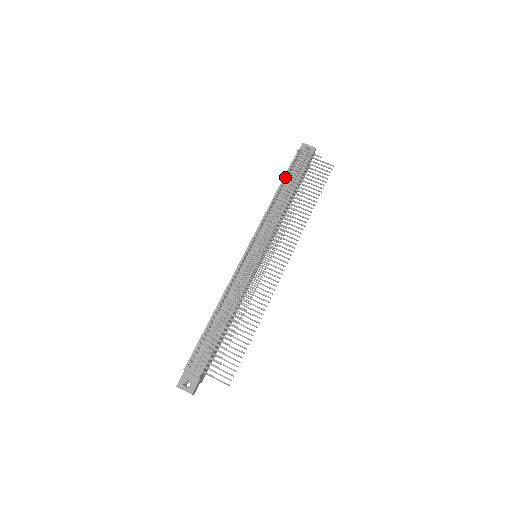
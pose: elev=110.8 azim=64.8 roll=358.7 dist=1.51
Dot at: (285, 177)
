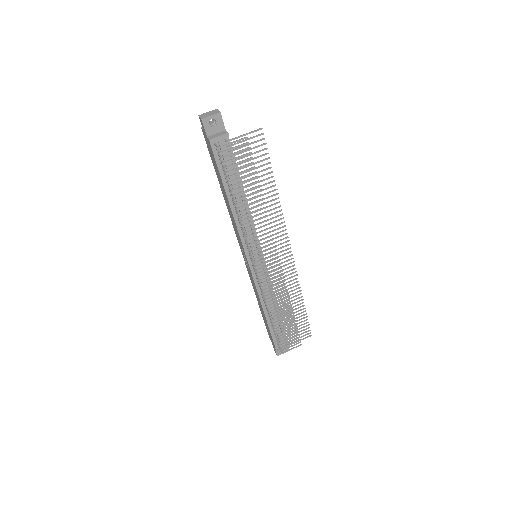
Dot at: (223, 180)
